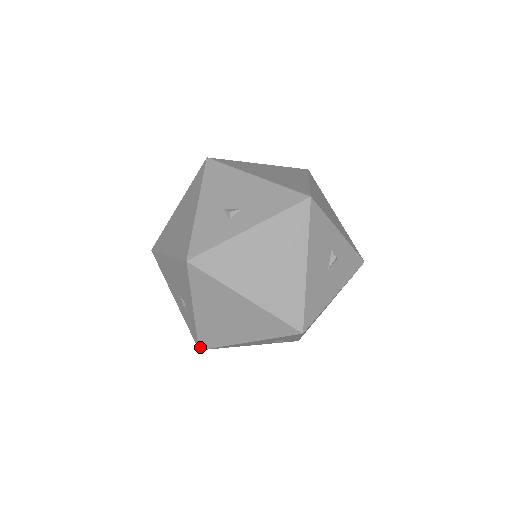
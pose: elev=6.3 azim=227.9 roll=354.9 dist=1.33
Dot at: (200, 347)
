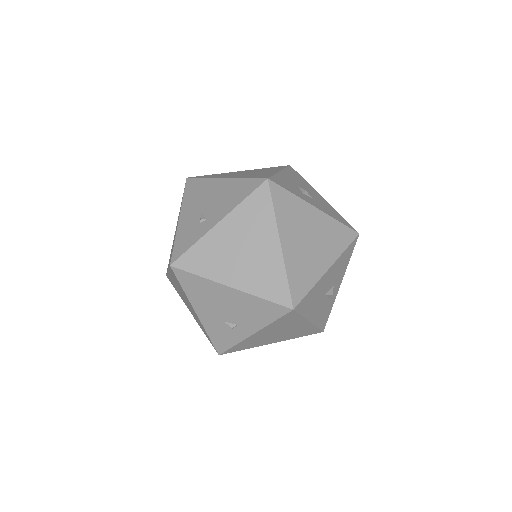
Dot at: (176, 263)
